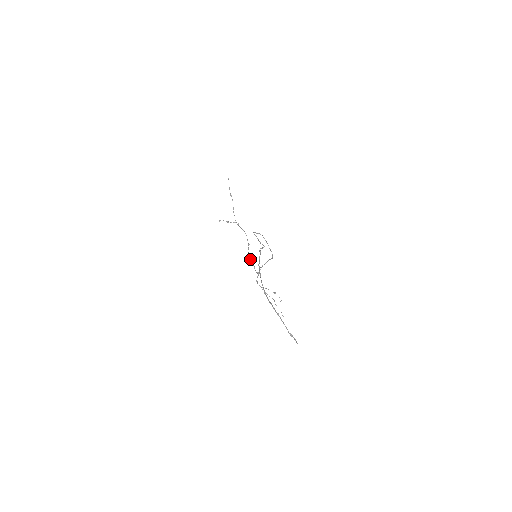
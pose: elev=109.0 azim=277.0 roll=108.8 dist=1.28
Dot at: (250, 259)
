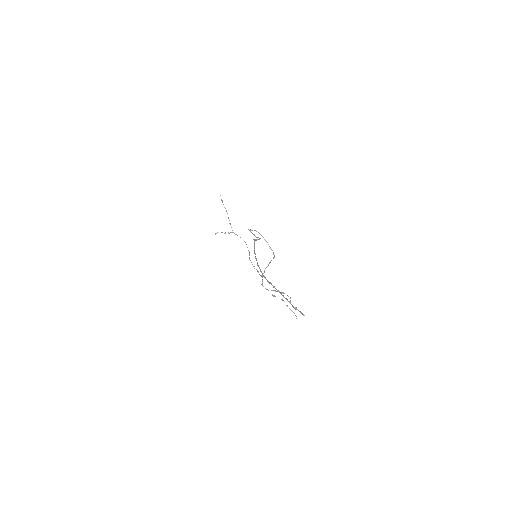
Dot at: (252, 264)
